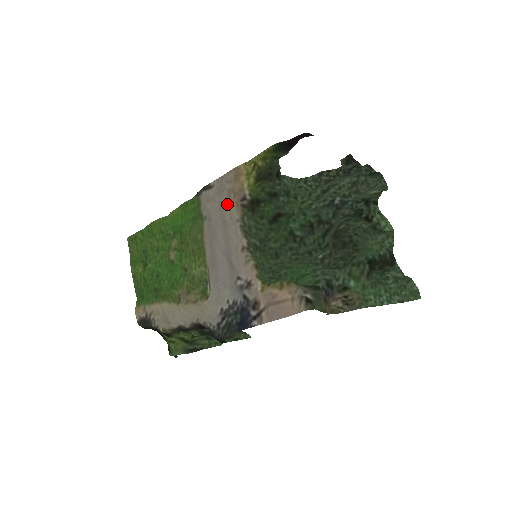
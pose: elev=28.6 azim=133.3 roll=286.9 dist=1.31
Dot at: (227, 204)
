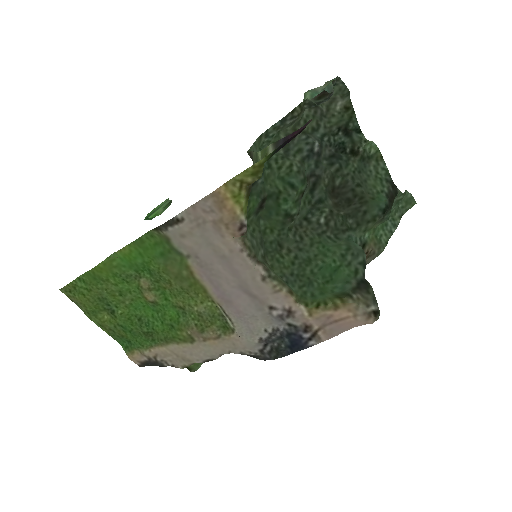
Dot at: (218, 237)
